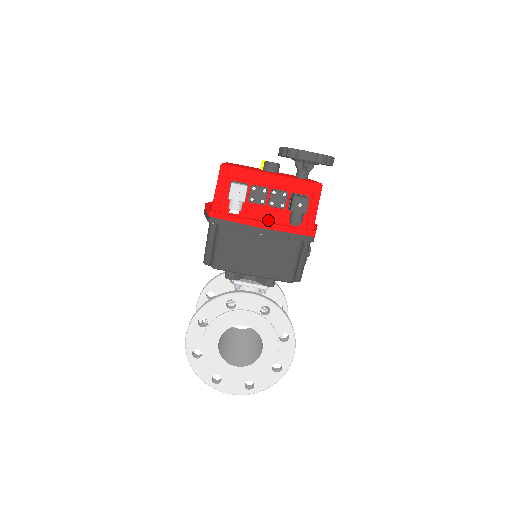
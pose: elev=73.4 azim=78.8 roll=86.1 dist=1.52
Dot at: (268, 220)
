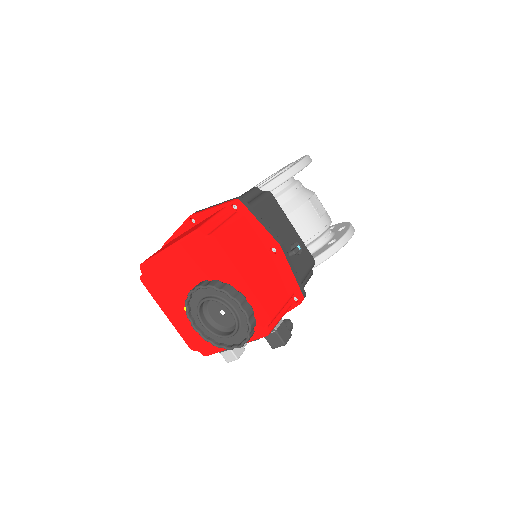
Dot at: occluded
